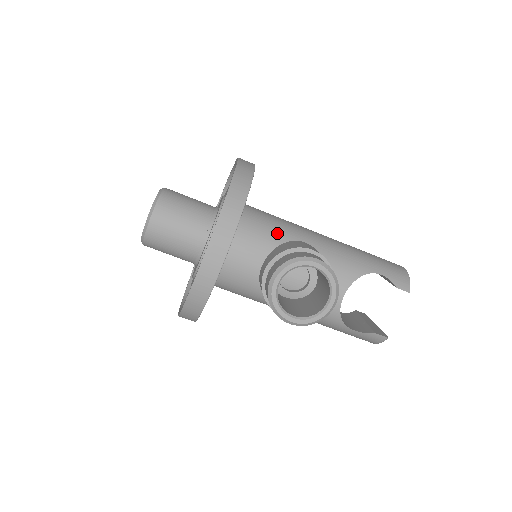
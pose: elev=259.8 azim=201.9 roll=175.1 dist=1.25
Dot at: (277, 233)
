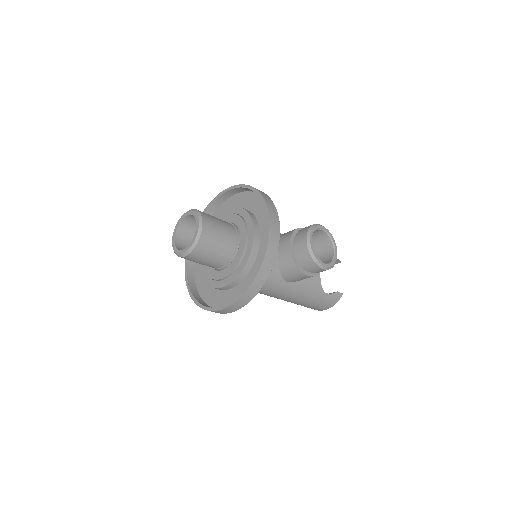
Dot at: occluded
